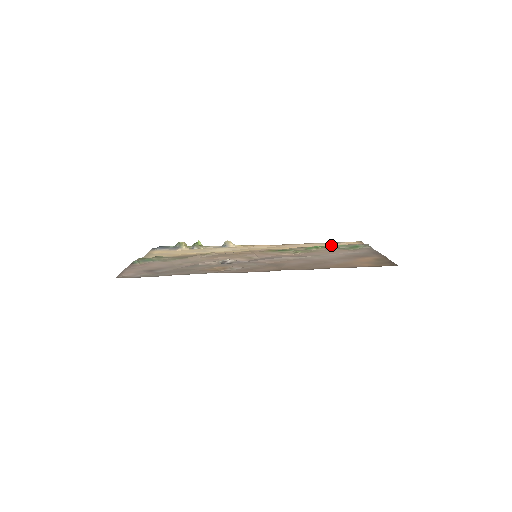
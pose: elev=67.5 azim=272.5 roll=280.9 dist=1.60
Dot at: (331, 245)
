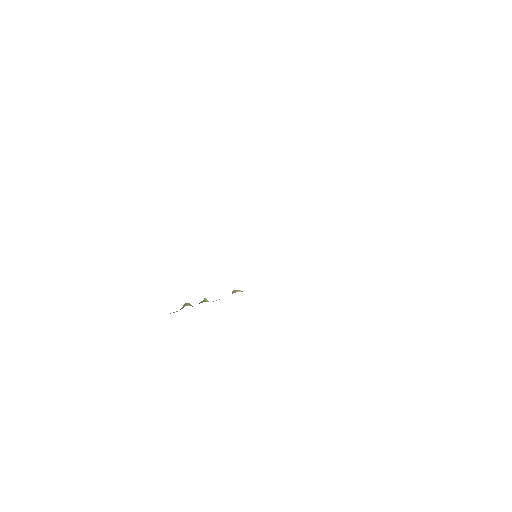
Dot at: occluded
